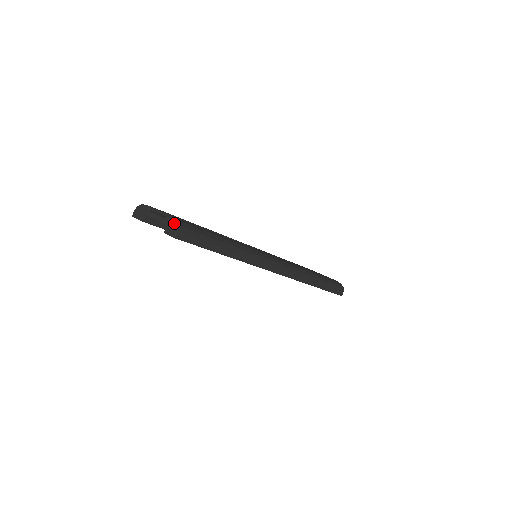
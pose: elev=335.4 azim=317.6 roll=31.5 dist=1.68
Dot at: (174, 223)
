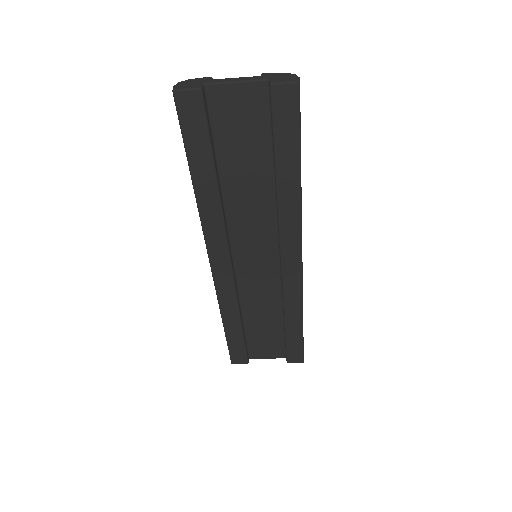
Dot at: (286, 73)
